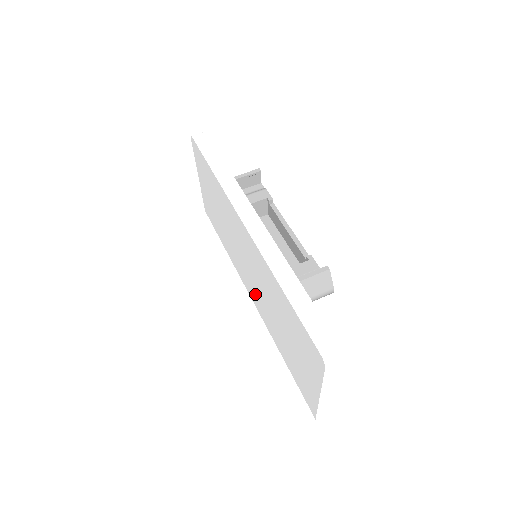
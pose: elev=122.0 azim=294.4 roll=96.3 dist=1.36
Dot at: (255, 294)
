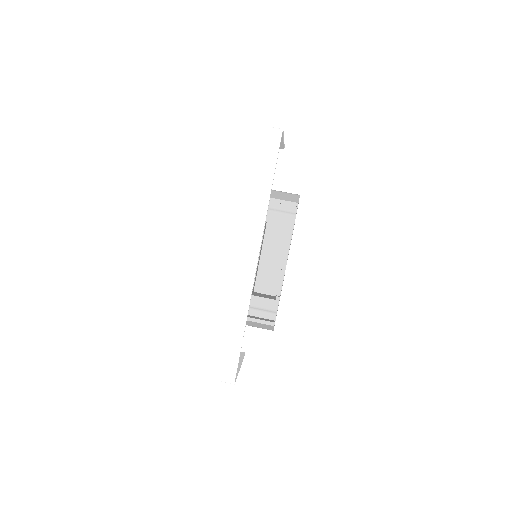
Dot at: occluded
